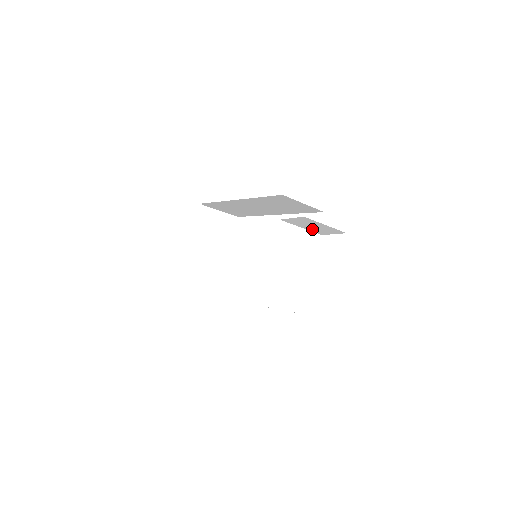
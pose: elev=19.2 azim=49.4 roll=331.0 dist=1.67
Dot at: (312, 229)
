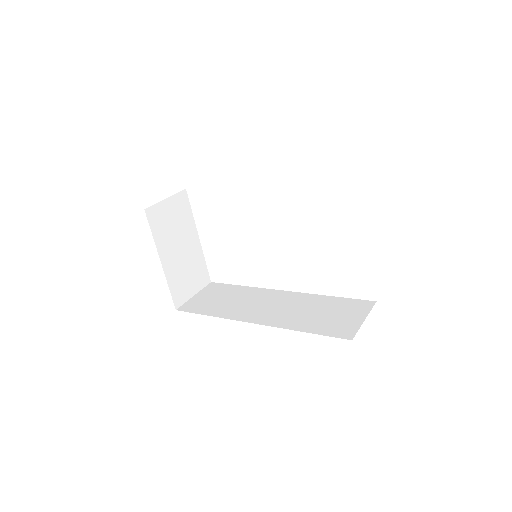
Dot at: occluded
